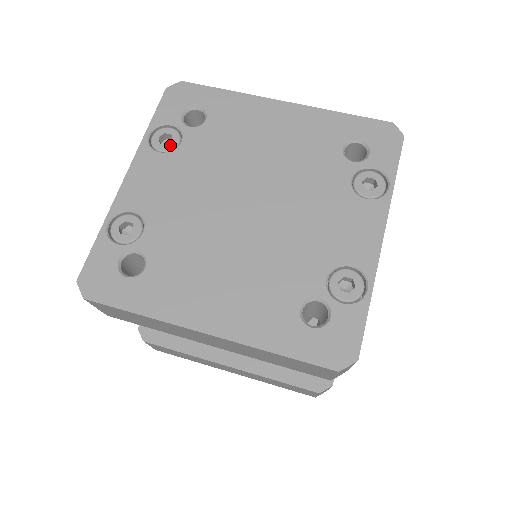
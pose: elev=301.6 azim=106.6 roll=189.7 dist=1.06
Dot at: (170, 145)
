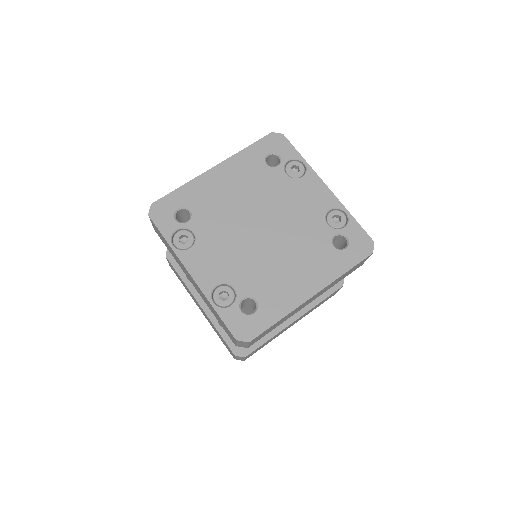
Dot at: (190, 240)
